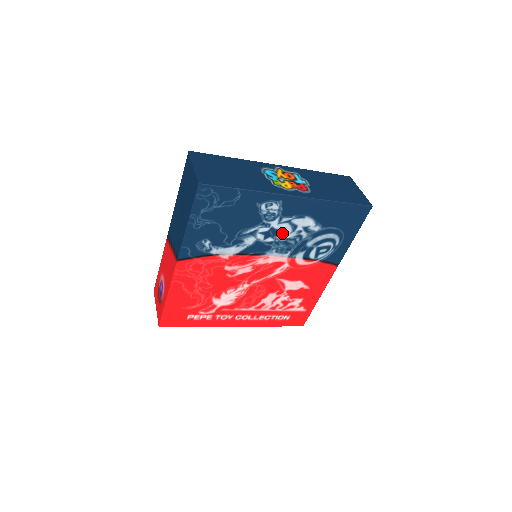
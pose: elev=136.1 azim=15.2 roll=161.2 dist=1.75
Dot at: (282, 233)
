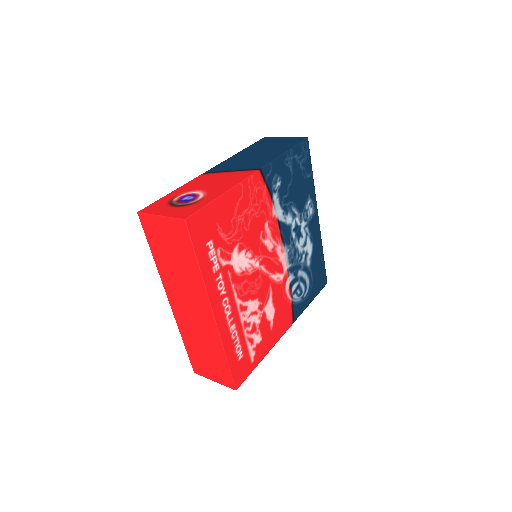
Dot at: (299, 240)
